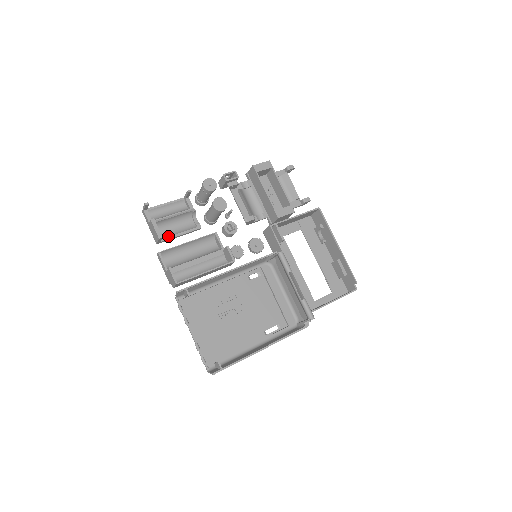
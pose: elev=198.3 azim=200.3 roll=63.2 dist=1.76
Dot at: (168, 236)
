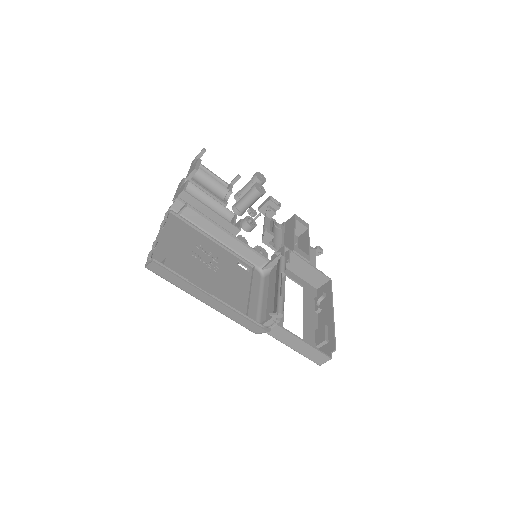
Dot at: occluded
